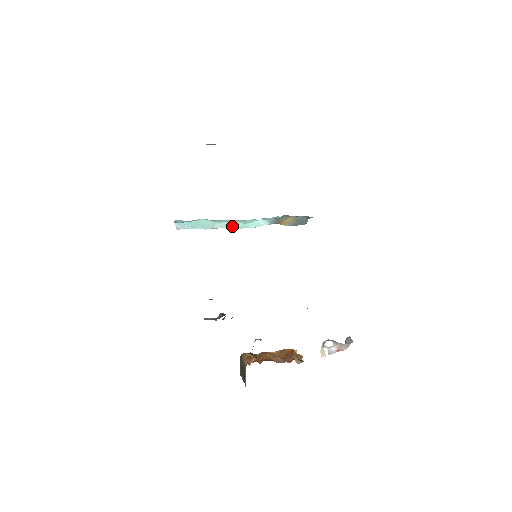
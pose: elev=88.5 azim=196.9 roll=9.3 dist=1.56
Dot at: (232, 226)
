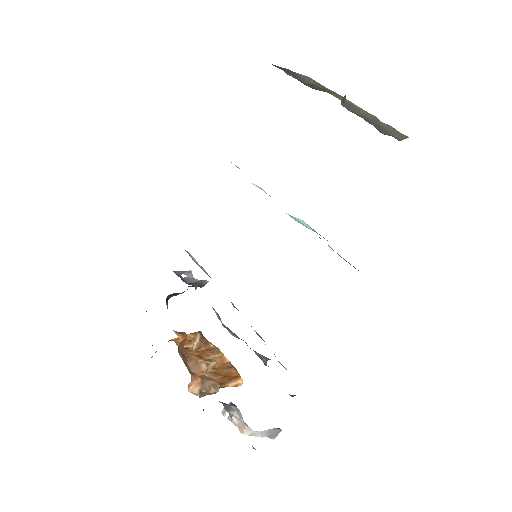
Dot at: occluded
